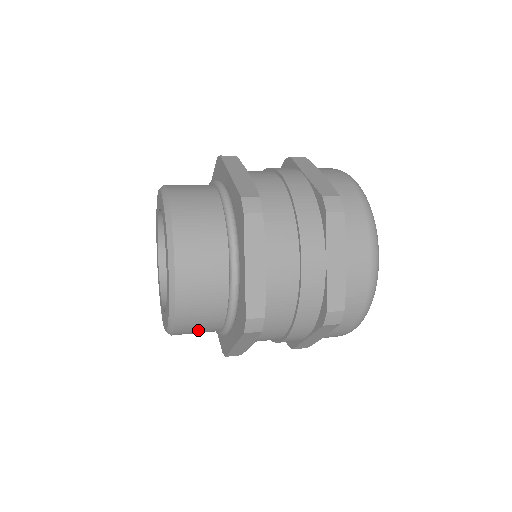
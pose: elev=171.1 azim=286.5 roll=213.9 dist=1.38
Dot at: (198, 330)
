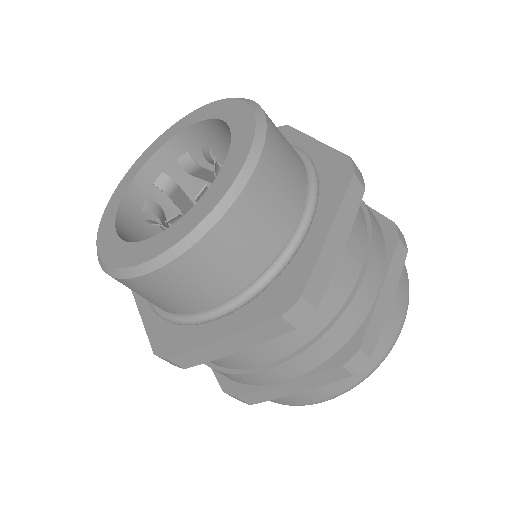
Dot at: (186, 289)
